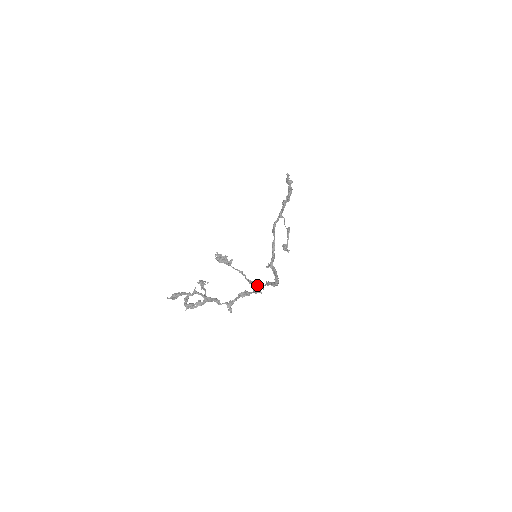
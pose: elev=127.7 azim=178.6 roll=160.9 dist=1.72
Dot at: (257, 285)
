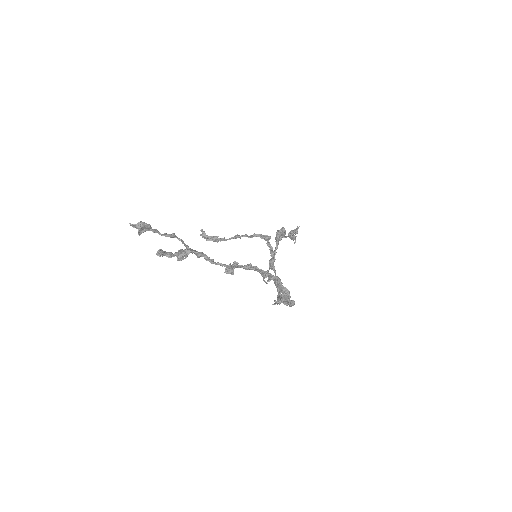
Dot at: (265, 235)
